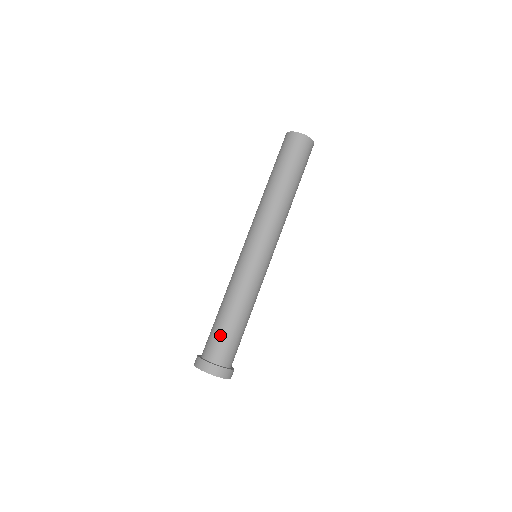
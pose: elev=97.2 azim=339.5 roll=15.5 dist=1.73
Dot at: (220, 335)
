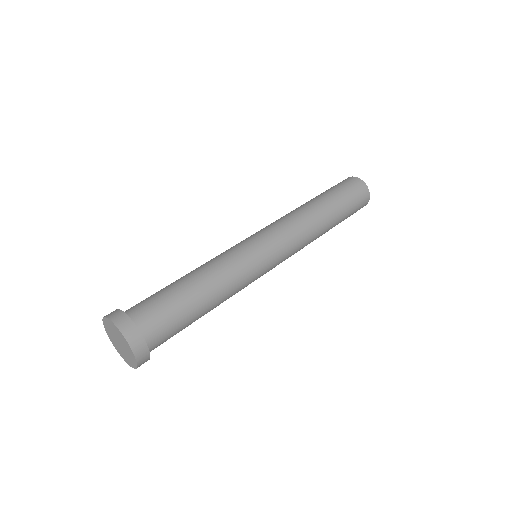
Dot at: (157, 293)
